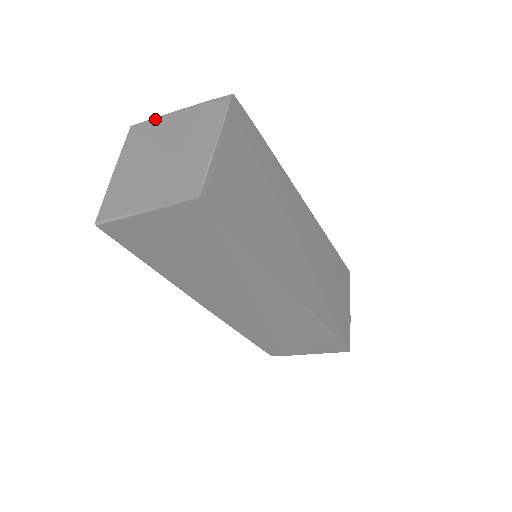
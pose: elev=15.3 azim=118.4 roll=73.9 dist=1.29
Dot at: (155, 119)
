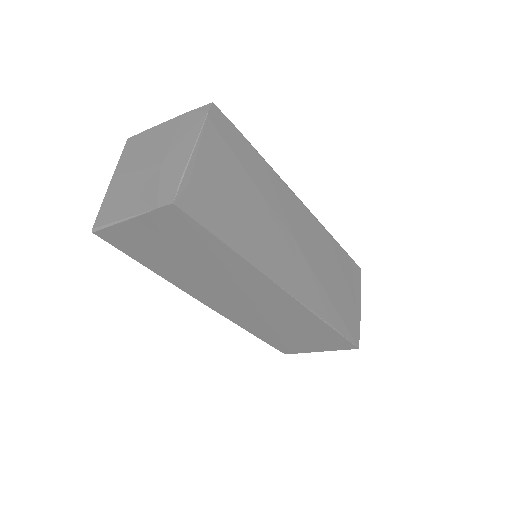
Dot at: (147, 131)
